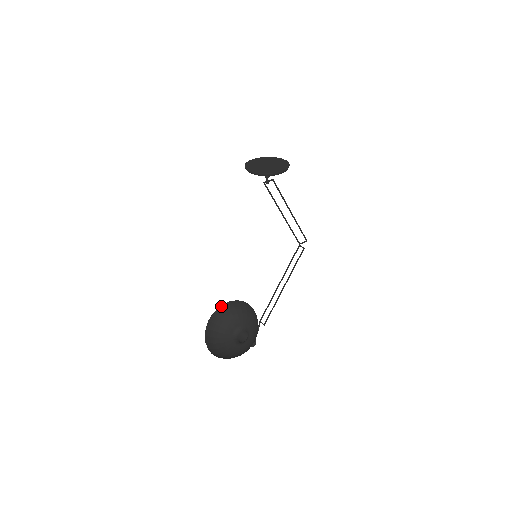
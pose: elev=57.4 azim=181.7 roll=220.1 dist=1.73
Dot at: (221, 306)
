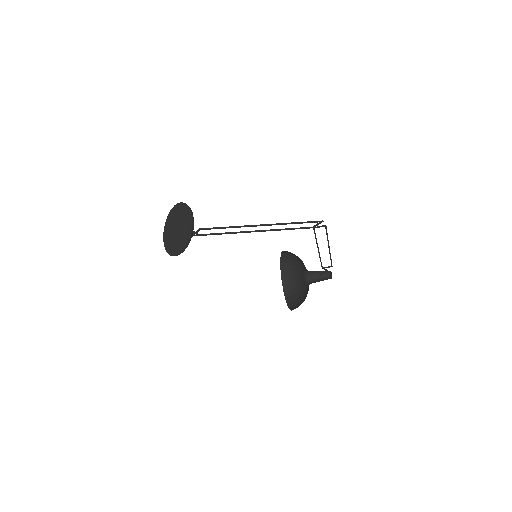
Dot at: (283, 251)
